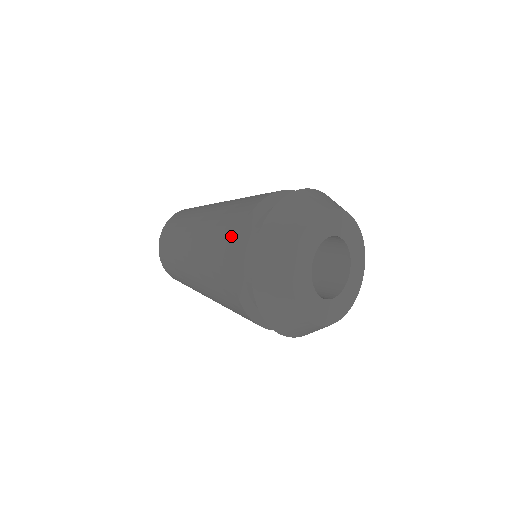
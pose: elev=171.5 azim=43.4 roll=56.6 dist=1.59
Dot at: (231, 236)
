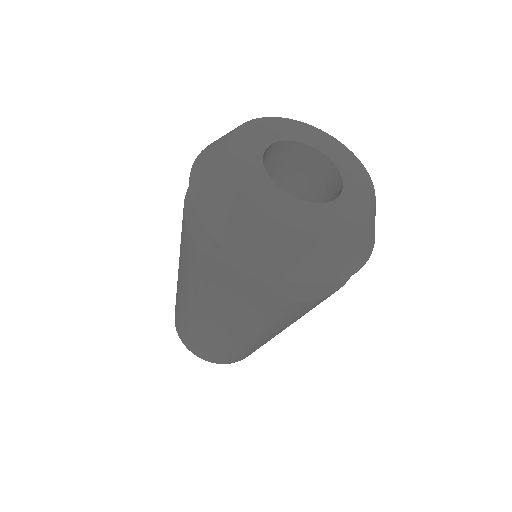
Dot at: occluded
